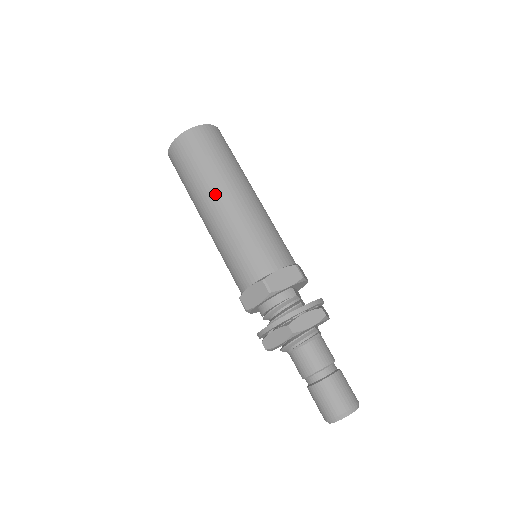
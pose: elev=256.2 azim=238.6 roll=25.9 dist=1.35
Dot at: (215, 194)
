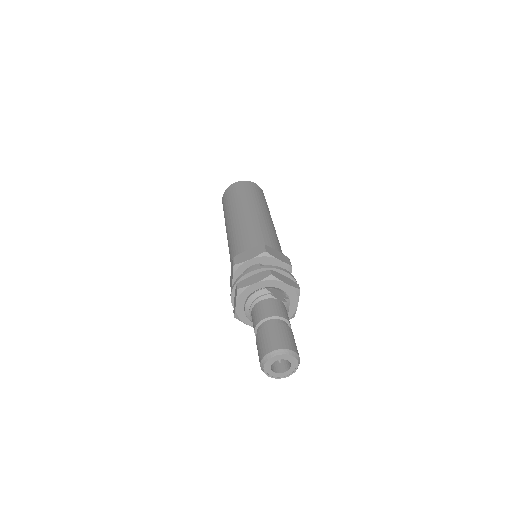
Dot at: (229, 217)
